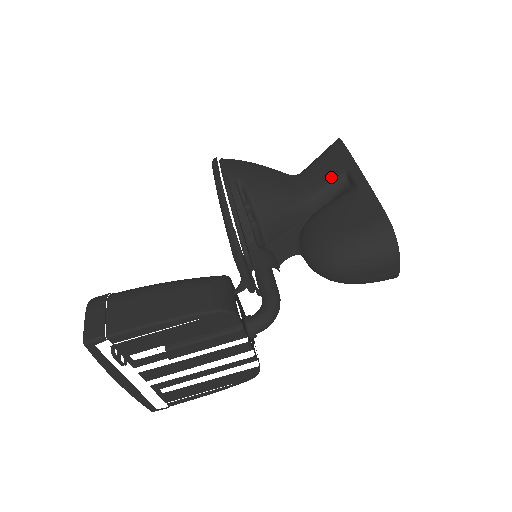
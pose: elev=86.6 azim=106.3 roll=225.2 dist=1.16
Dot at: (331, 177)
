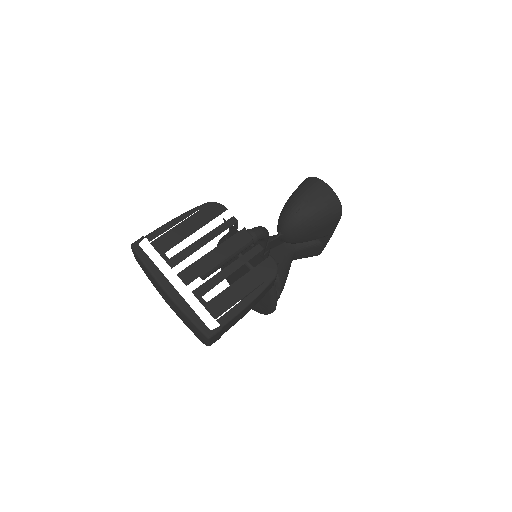
Dot at: occluded
